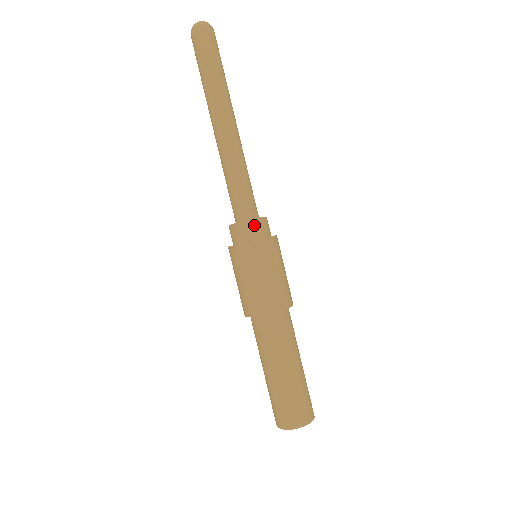
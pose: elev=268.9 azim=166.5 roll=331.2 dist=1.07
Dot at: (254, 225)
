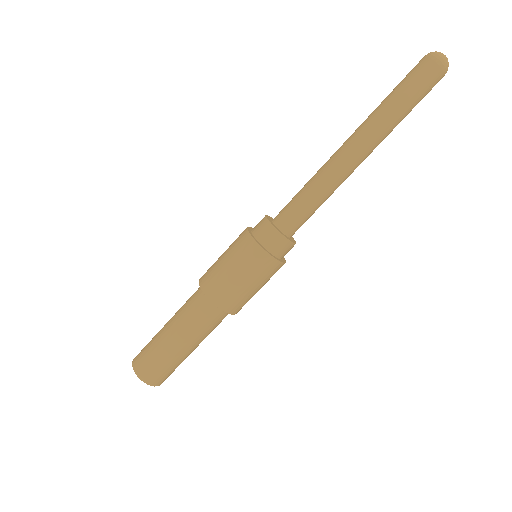
Dot at: (277, 238)
